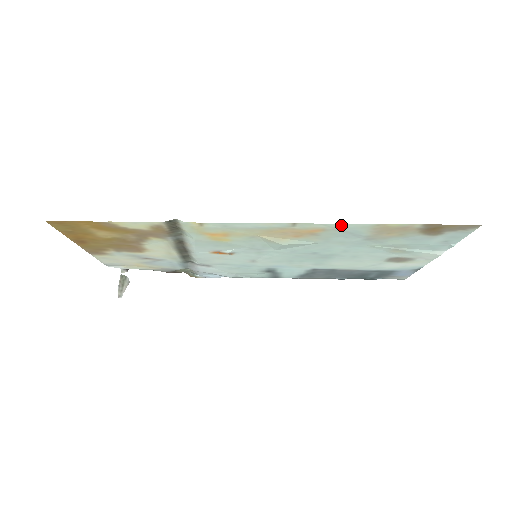
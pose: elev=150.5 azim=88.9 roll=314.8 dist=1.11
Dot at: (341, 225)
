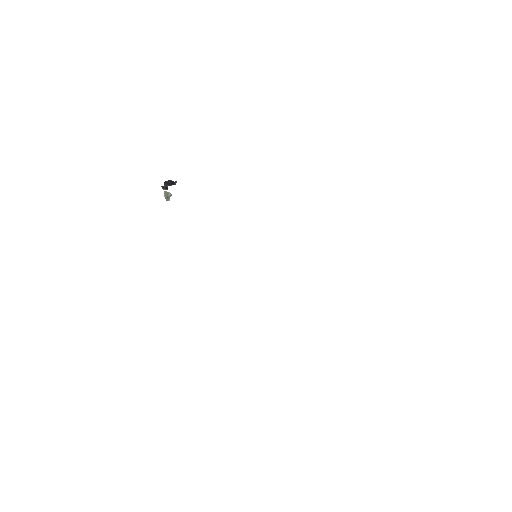
Dot at: occluded
